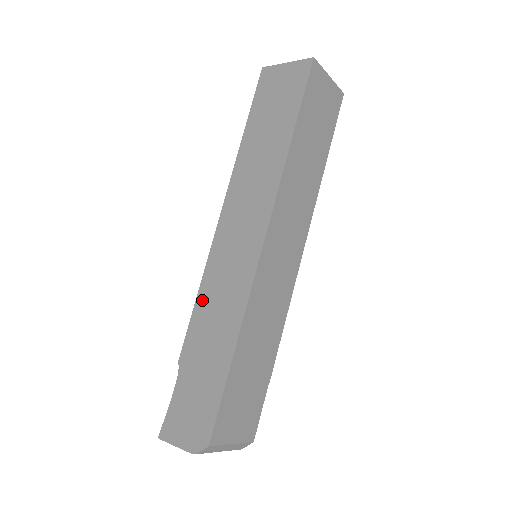
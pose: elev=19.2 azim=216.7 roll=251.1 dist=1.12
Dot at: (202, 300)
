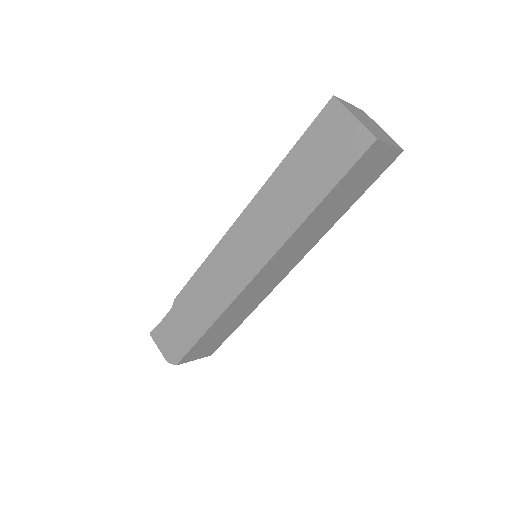
Dot at: (202, 273)
